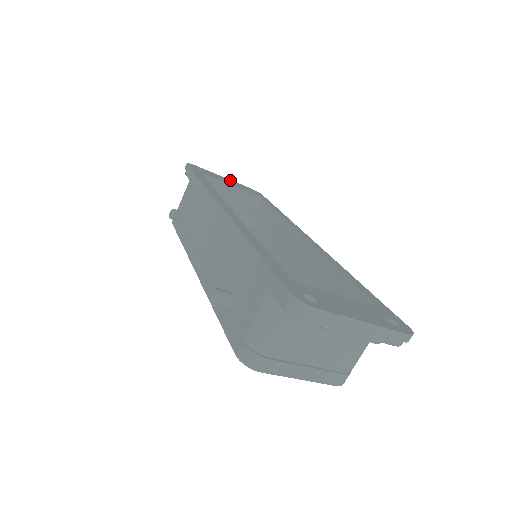
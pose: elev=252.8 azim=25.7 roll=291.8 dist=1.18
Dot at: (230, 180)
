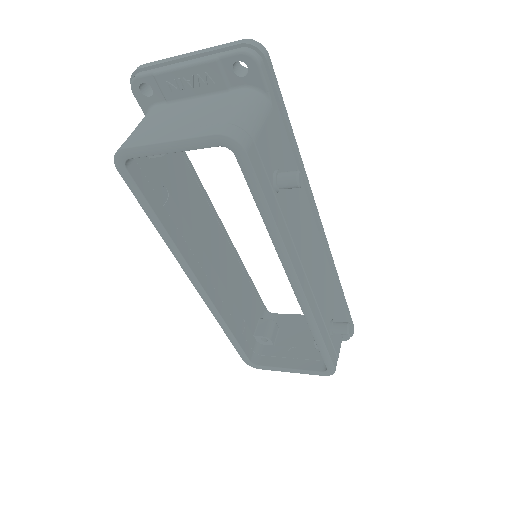
Dot at: occluded
